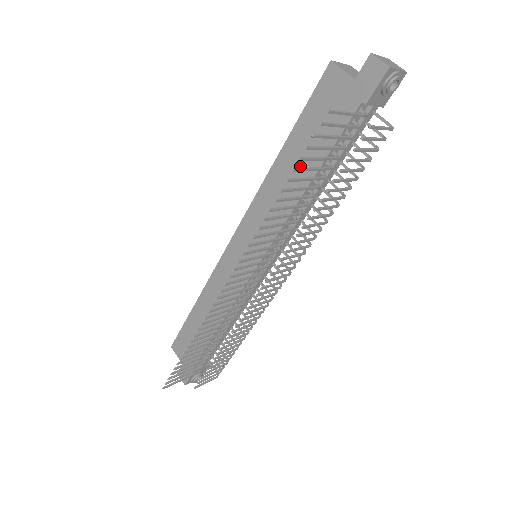
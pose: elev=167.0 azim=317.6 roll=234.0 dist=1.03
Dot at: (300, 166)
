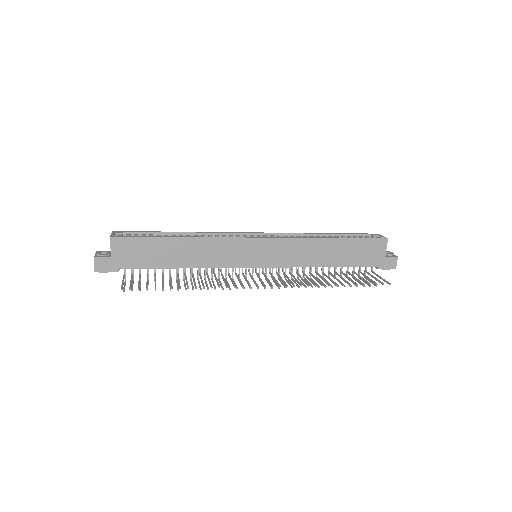
Dot at: (333, 256)
